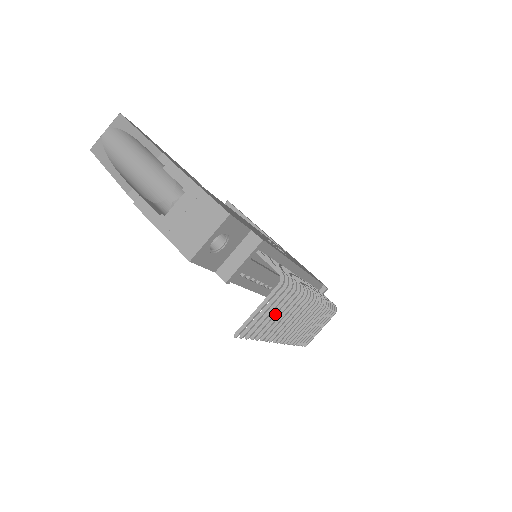
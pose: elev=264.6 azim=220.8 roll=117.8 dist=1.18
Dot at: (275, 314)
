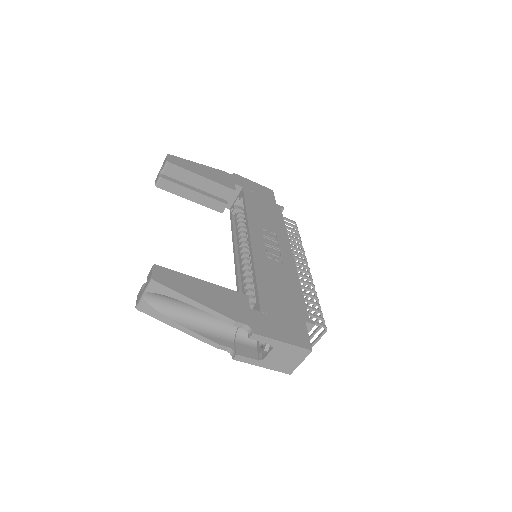
Dot at: occluded
